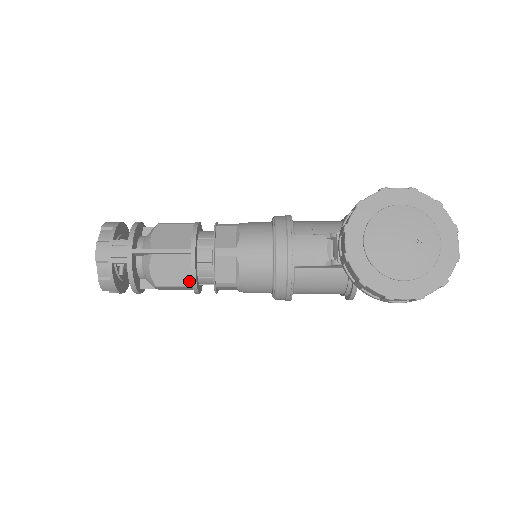
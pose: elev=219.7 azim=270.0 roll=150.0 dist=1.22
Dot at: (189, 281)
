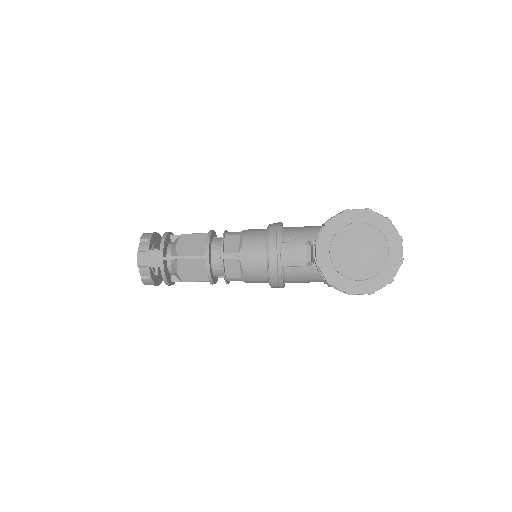
Dot at: (206, 278)
